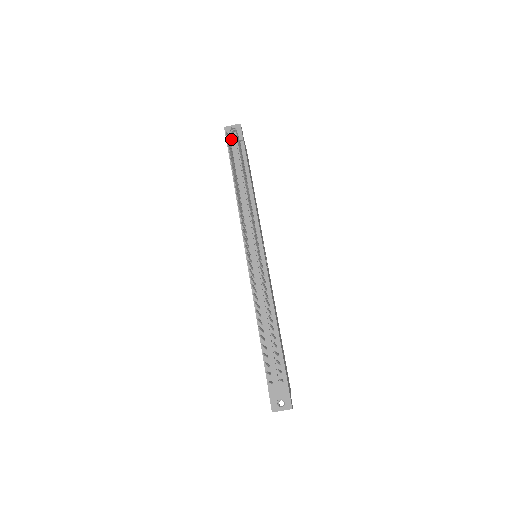
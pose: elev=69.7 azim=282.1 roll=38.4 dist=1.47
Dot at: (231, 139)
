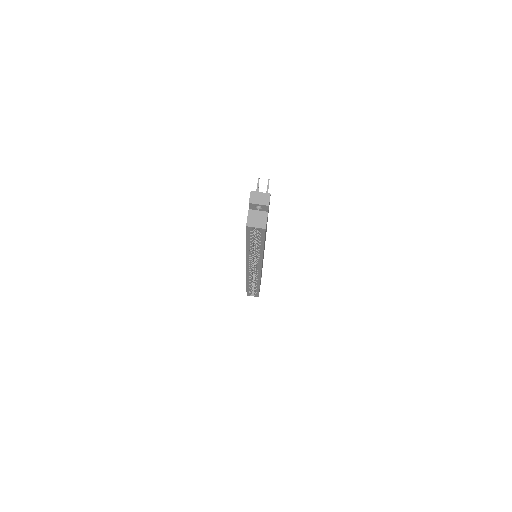
Dot at: occluded
